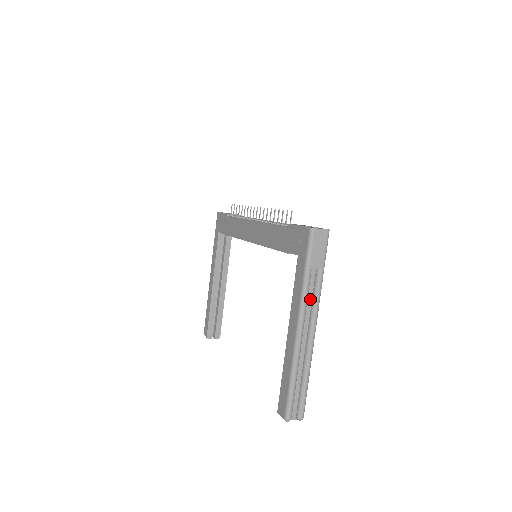
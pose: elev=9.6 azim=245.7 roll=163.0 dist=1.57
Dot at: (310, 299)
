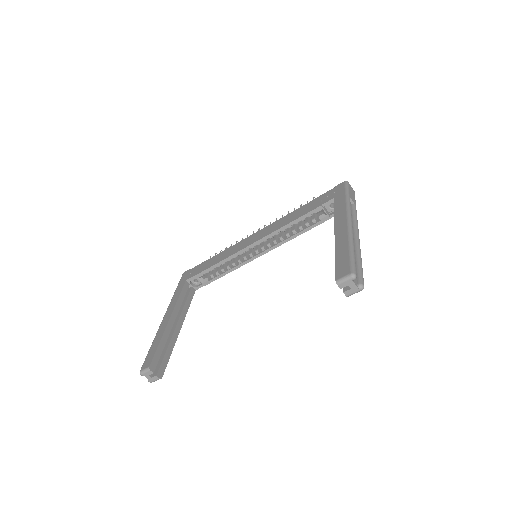
Dot at: occluded
